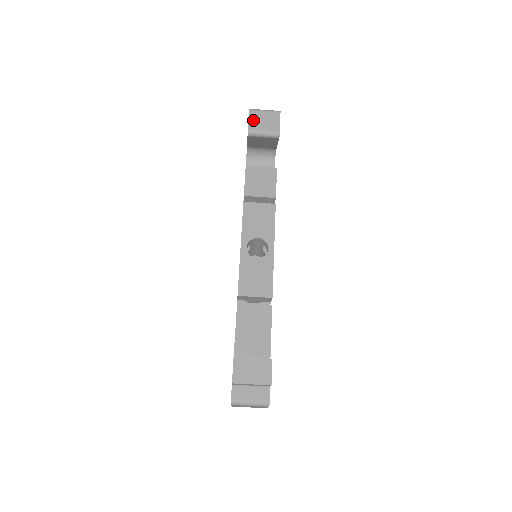
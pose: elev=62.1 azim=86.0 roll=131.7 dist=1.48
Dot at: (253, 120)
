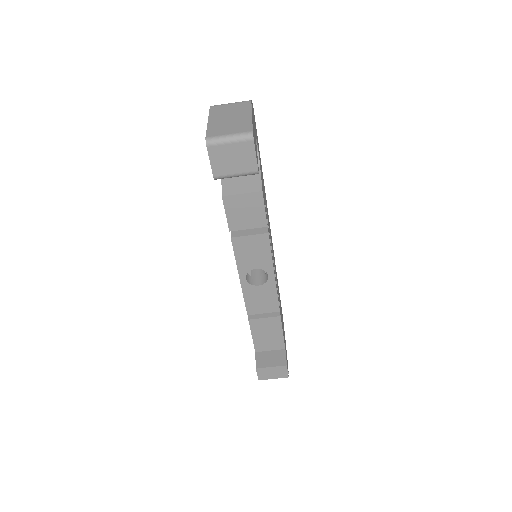
Dot at: (216, 161)
